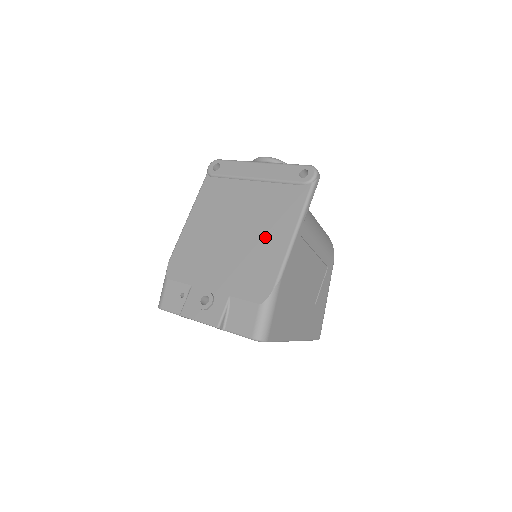
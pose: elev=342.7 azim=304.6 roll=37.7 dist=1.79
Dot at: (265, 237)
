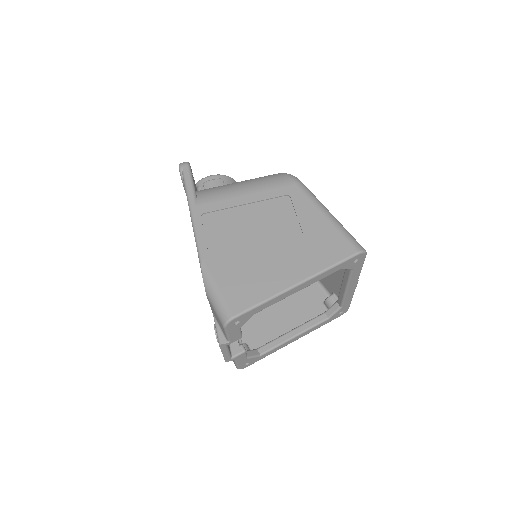
Dot at: occluded
